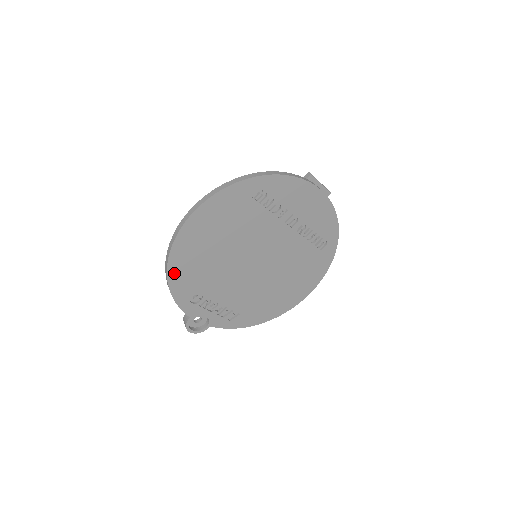
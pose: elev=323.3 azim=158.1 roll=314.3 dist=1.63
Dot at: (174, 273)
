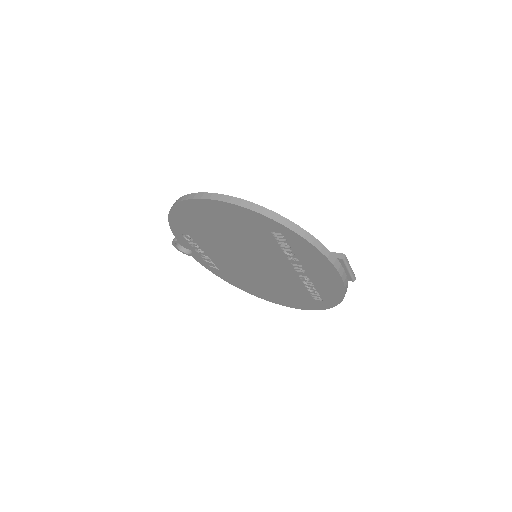
Dot at: (177, 214)
